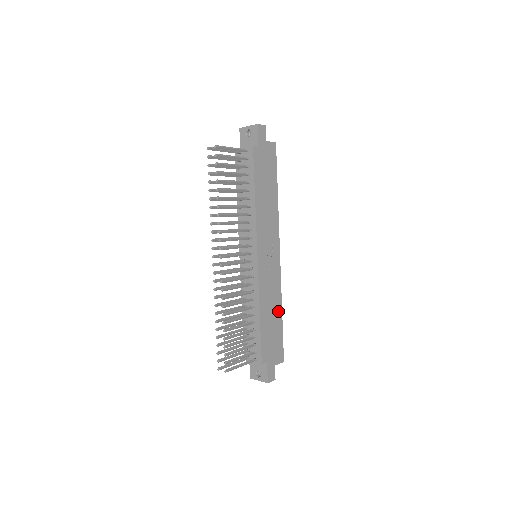
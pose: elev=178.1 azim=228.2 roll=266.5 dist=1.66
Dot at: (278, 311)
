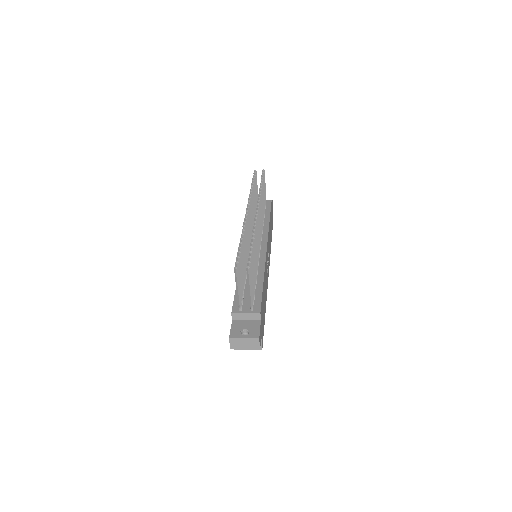
Dot at: (265, 304)
